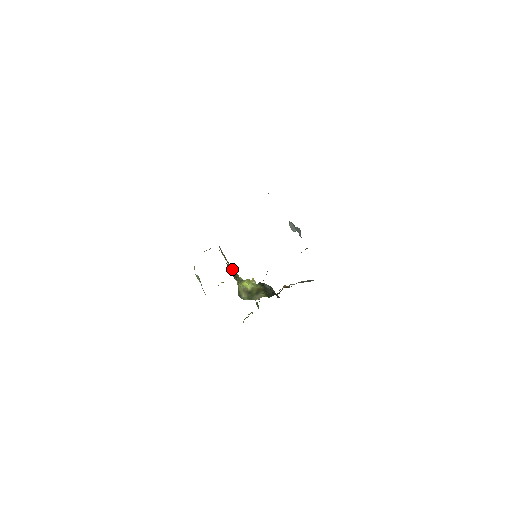
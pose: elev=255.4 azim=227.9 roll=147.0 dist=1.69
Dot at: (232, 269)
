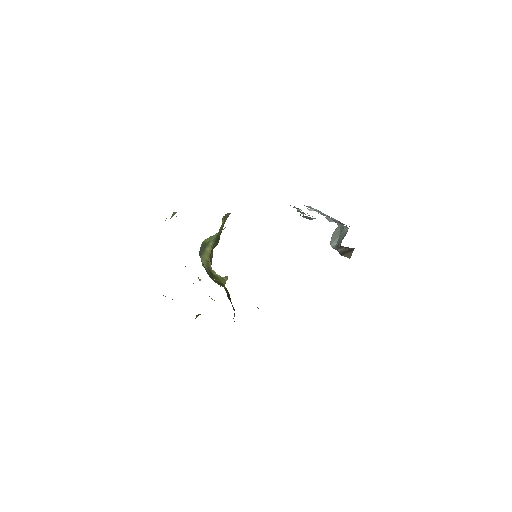
Dot at: (218, 241)
